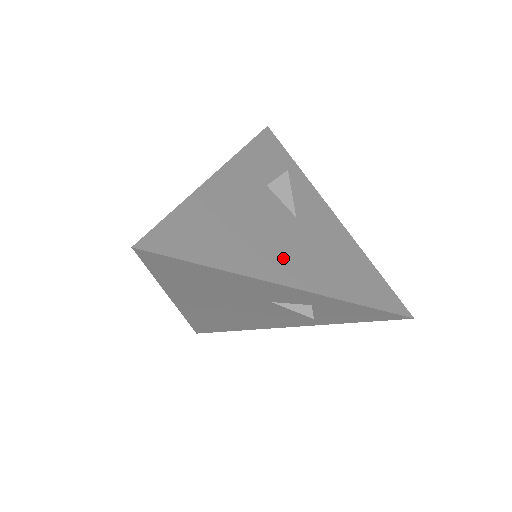
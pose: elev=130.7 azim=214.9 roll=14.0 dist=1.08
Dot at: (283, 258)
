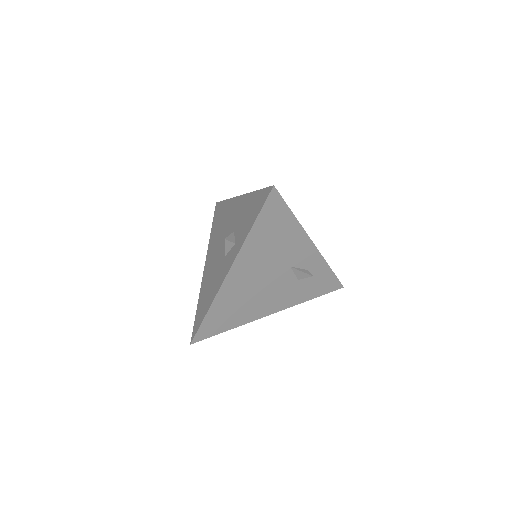
Dot at: occluded
